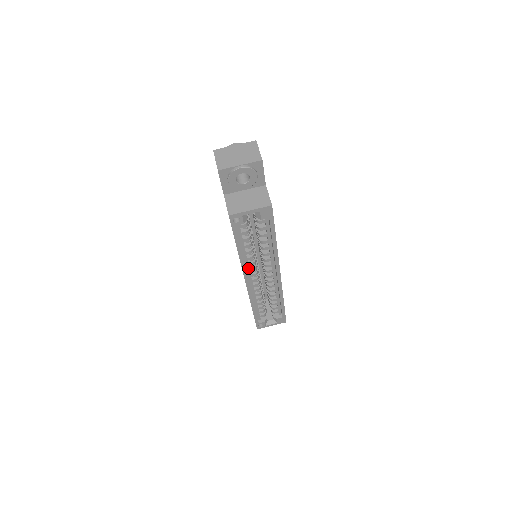
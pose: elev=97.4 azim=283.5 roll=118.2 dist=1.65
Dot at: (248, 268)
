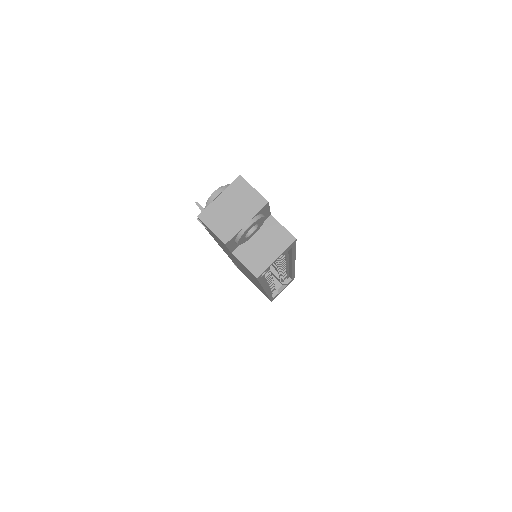
Dot at: (266, 282)
